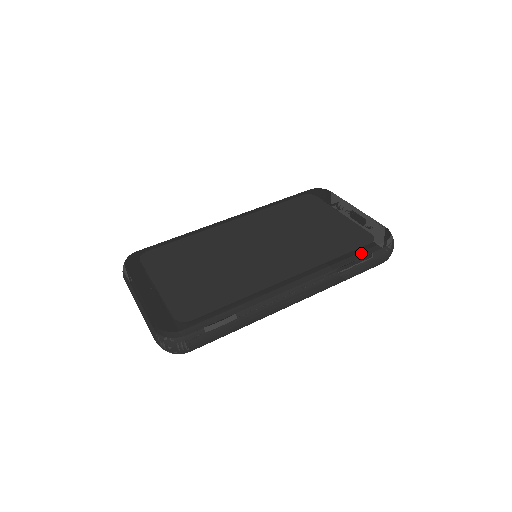
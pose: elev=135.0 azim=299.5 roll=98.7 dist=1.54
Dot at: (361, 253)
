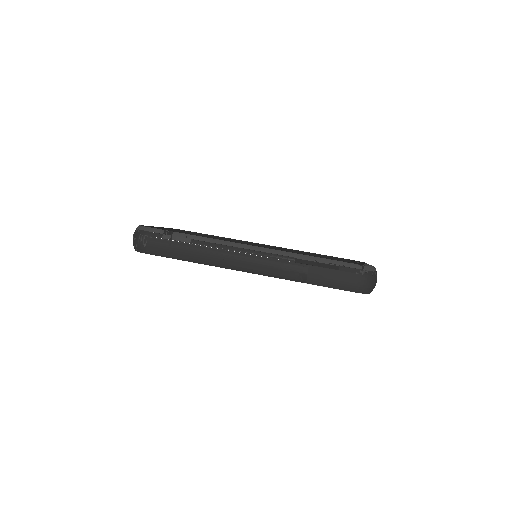
Dot at: (327, 260)
